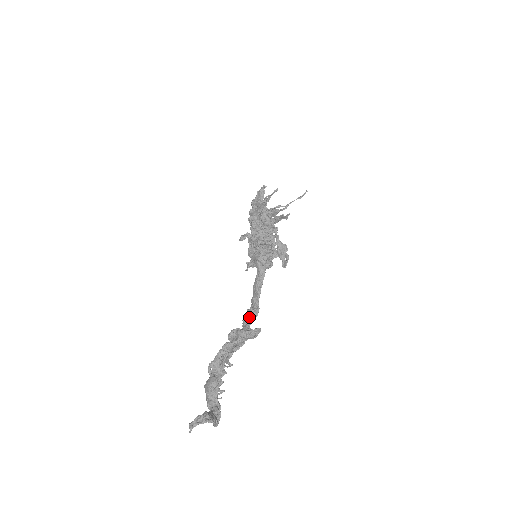
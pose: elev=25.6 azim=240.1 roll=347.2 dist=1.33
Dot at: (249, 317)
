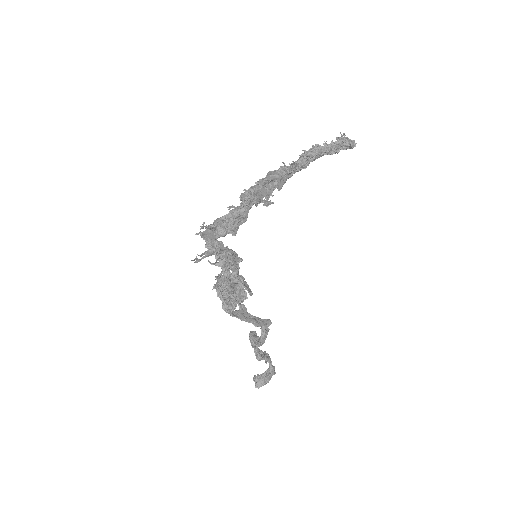
Dot at: occluded
